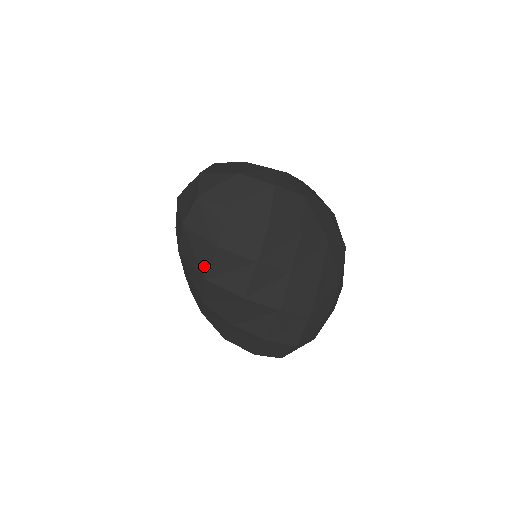
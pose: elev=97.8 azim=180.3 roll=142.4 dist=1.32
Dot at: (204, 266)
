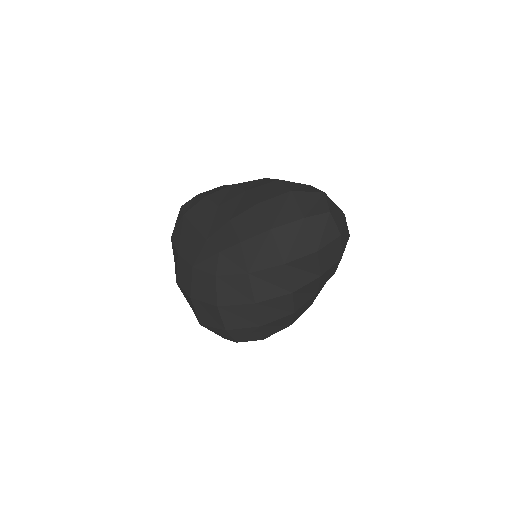
Dot at: (293, 255)
